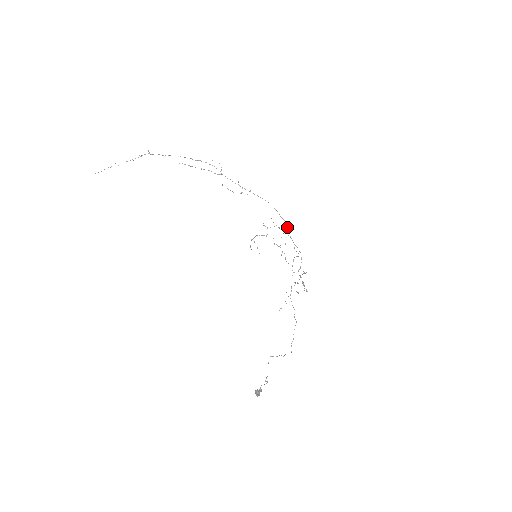
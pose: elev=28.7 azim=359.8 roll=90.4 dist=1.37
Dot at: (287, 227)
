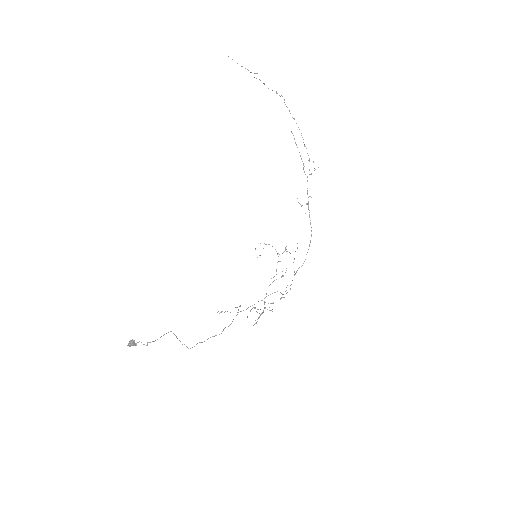
Dot at: occluded
